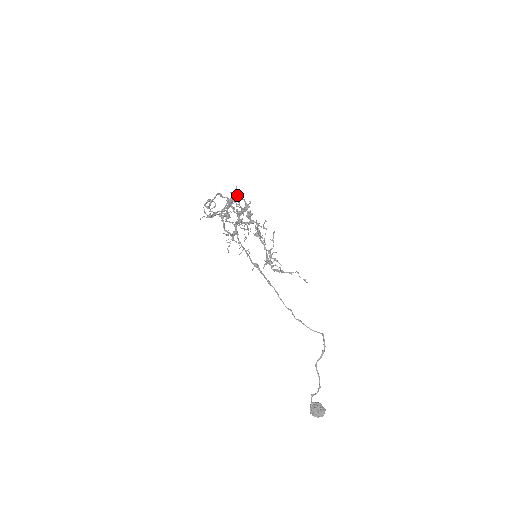
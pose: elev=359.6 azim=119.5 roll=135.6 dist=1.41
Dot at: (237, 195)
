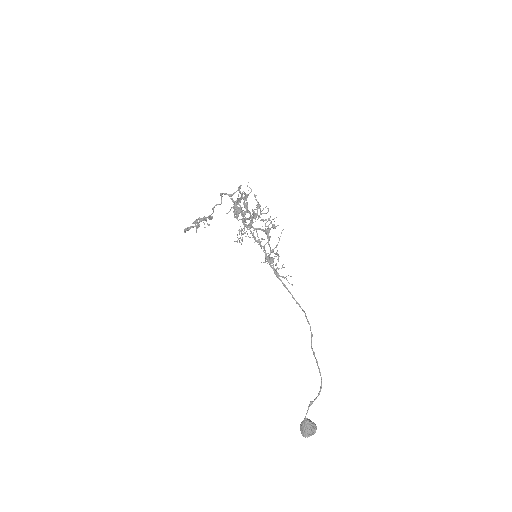
Dot at: occluded
